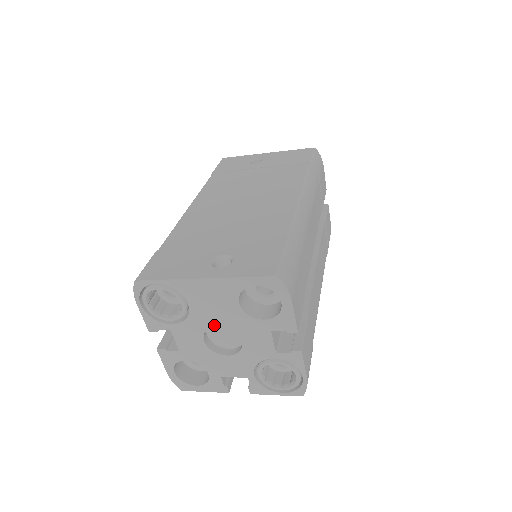
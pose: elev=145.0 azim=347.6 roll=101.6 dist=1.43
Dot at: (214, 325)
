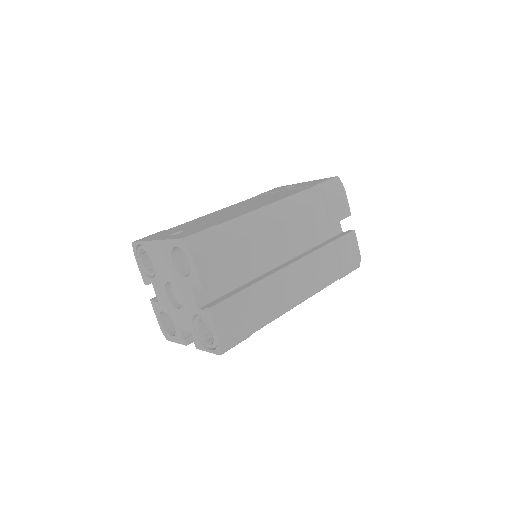
Dot at: (167, 280)
